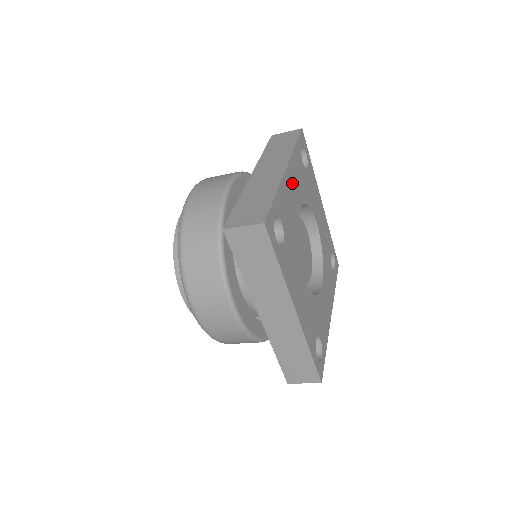
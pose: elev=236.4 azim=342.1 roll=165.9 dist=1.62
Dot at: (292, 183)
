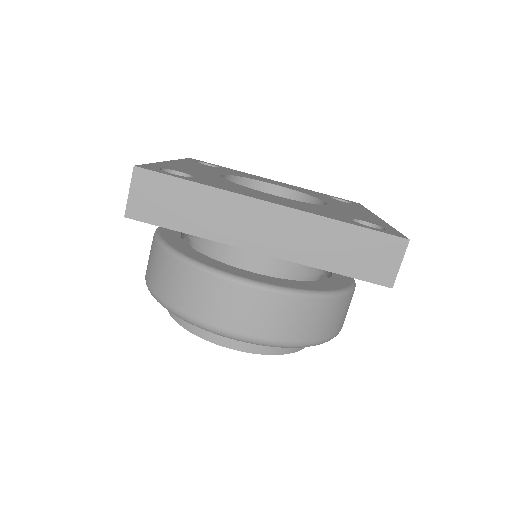
Dot at: (189, 166)
